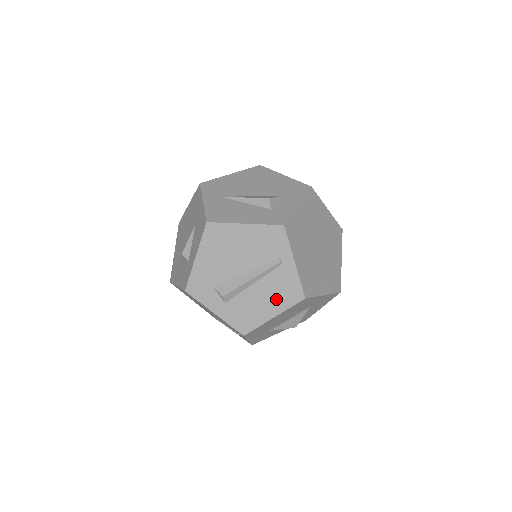
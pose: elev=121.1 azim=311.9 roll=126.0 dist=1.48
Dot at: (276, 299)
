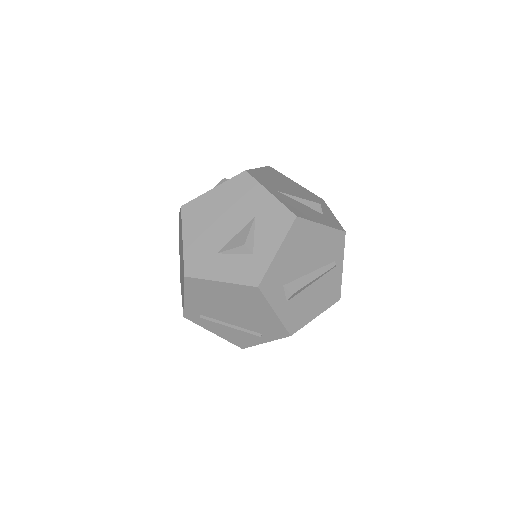
Dot at: (323, 299)
